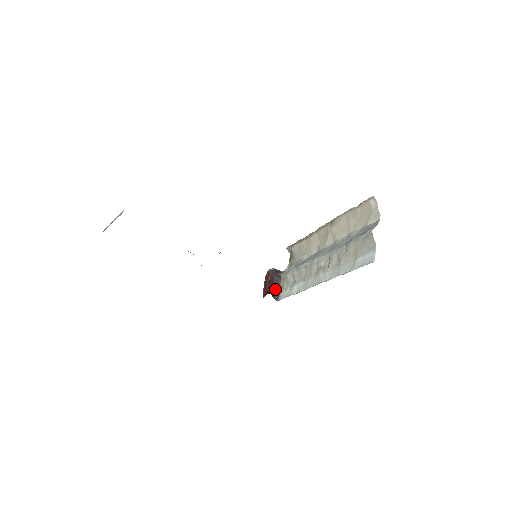
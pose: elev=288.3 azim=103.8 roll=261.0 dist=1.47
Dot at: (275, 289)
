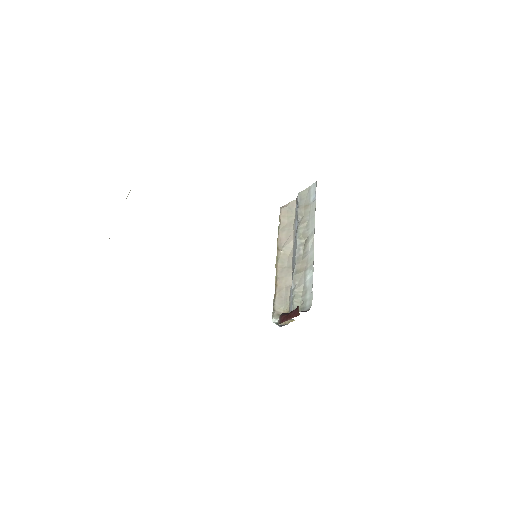
Dot at: occluded
